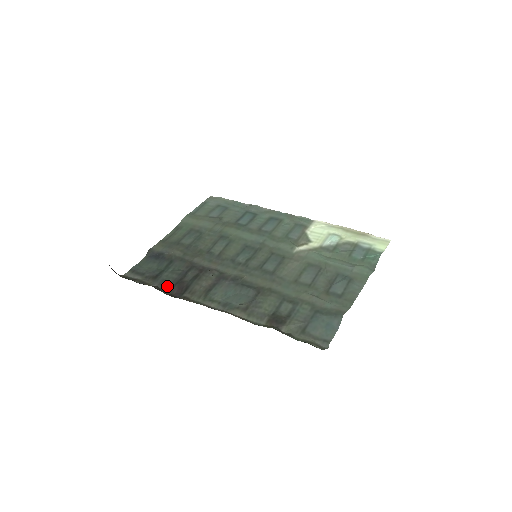
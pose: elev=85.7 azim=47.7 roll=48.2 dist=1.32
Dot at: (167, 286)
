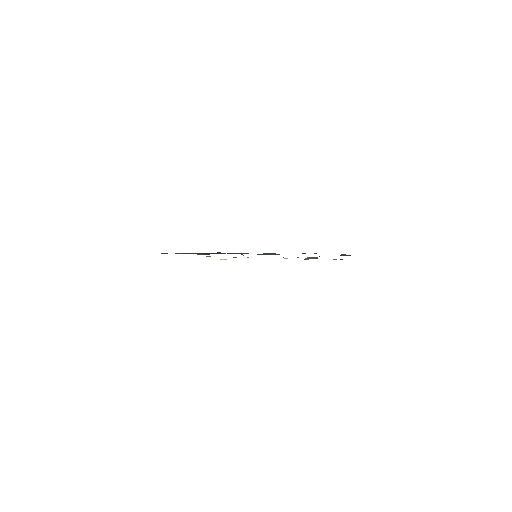
Dot at: occluded
